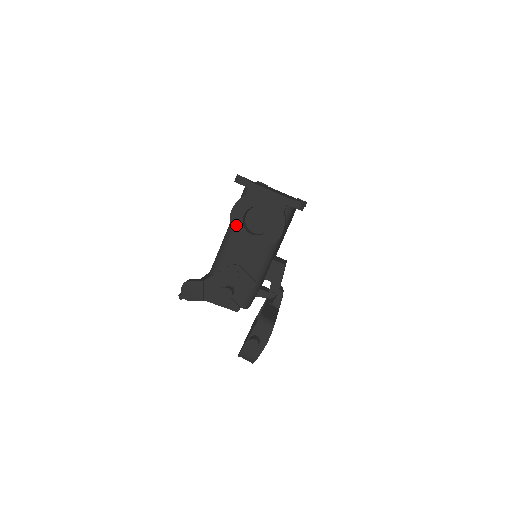
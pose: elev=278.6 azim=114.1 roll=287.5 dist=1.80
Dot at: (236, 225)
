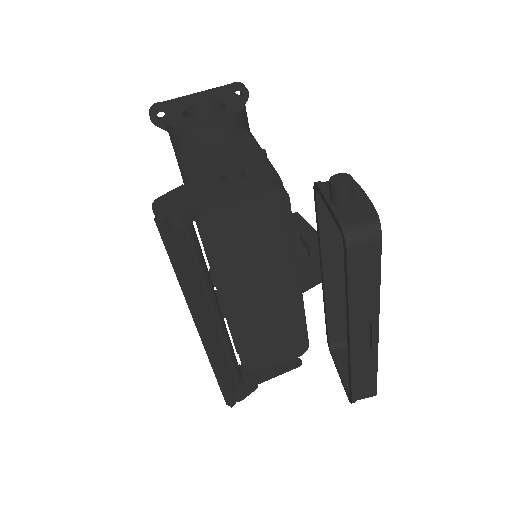
Dot at: (181, 123)
